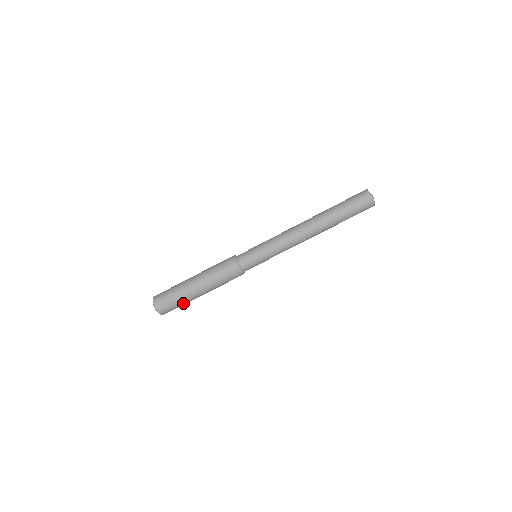
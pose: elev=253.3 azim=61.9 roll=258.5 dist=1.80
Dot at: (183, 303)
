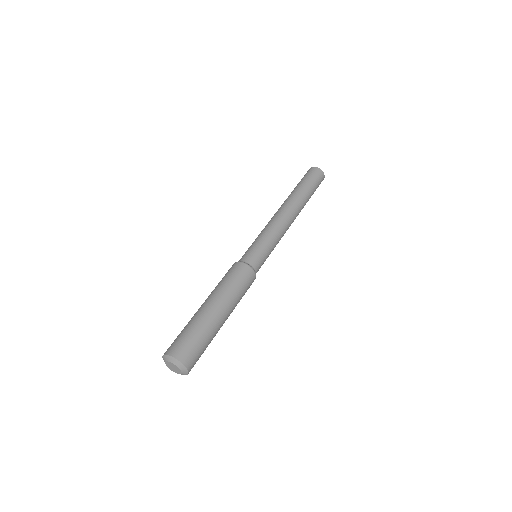
Dot at: (209, 343)
